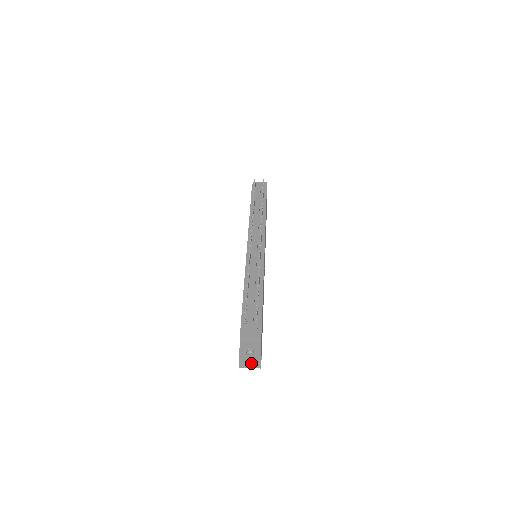
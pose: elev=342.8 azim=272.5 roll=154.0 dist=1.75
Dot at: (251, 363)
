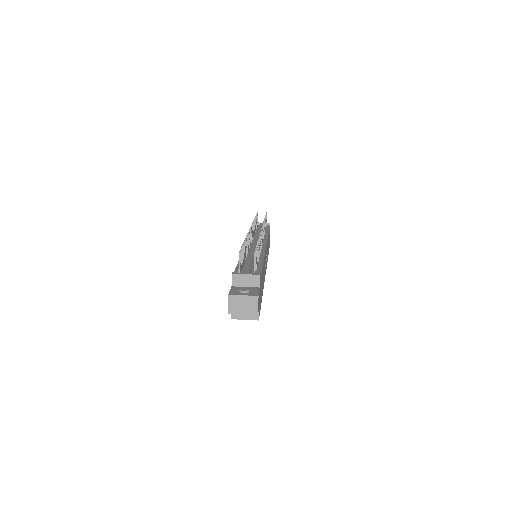
Dot at: (245, 303)
